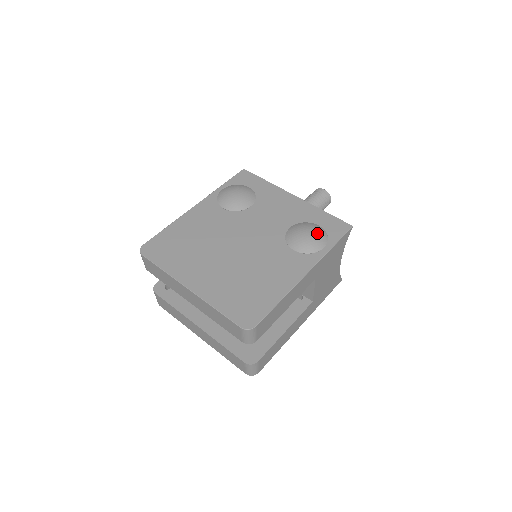
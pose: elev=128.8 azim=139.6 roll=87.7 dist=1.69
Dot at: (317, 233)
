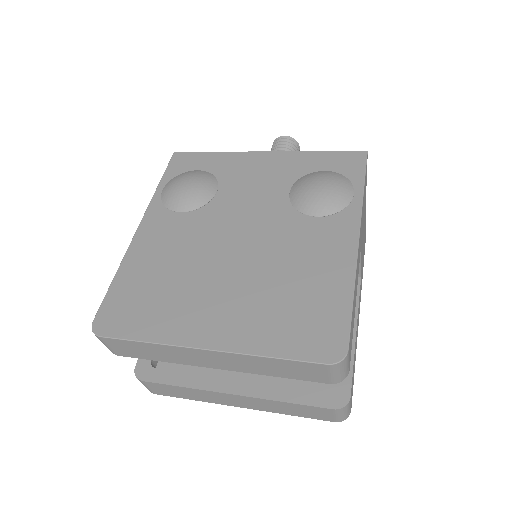
Dot at: (333, 179)
